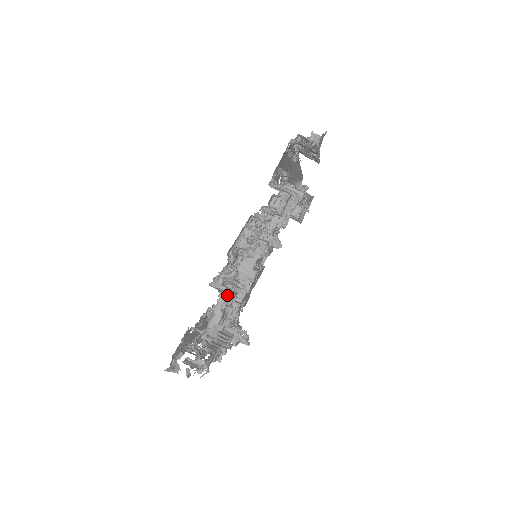
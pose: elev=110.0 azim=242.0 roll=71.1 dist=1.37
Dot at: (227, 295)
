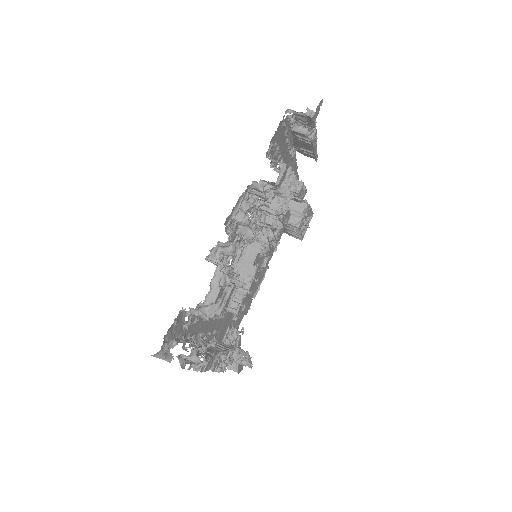
Dot at: (225, 269)
